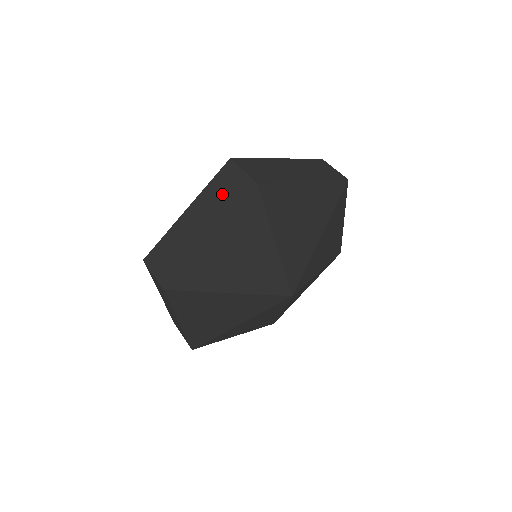
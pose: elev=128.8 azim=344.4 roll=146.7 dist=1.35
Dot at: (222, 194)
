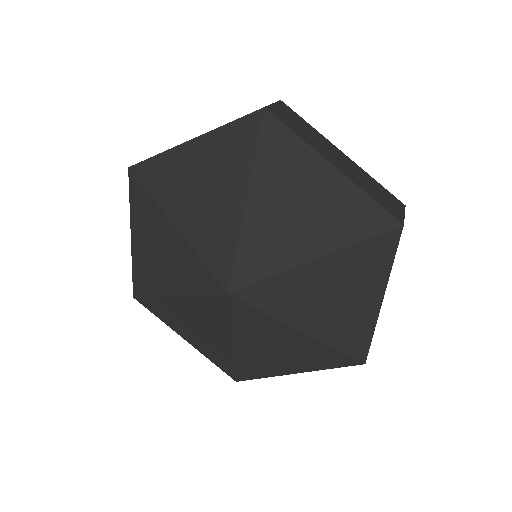
Dot at: occluded
